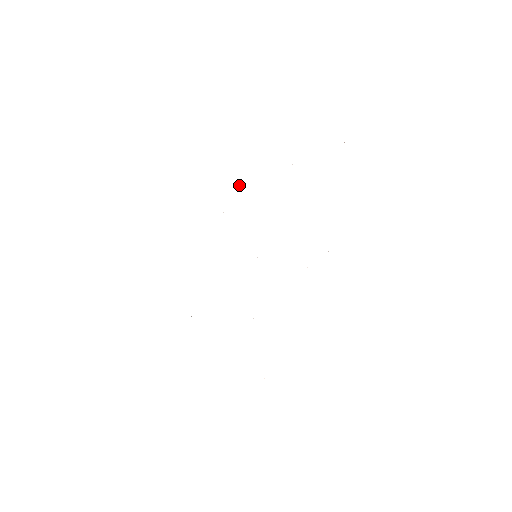
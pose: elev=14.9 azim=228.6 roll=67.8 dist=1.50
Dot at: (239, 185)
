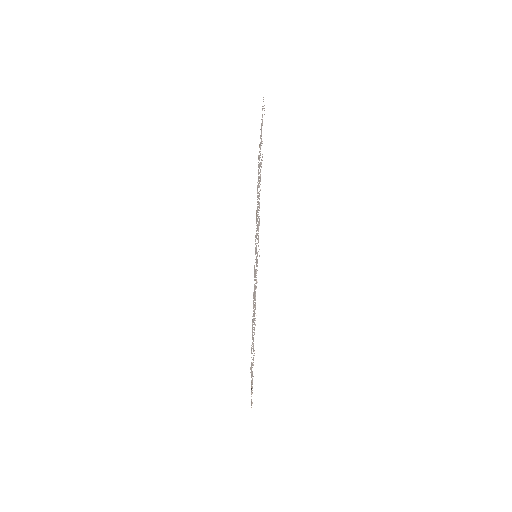
Dot at: occluded
